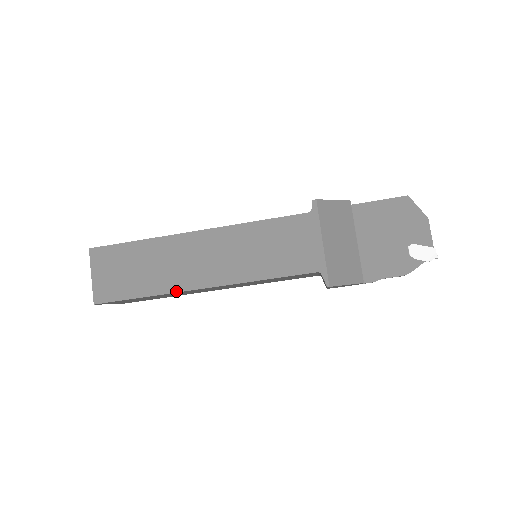
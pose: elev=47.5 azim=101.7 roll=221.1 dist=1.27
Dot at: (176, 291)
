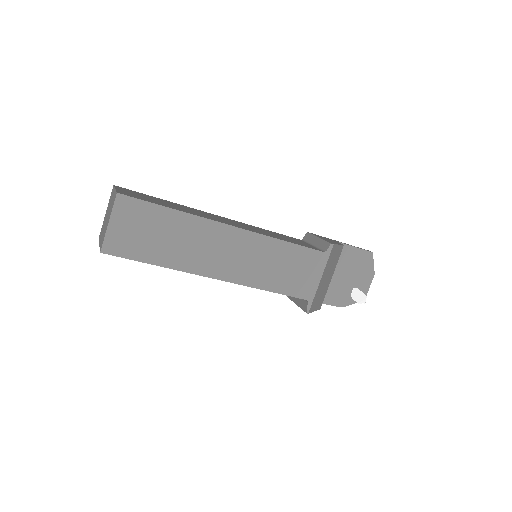
Dot at: (190, 272)
